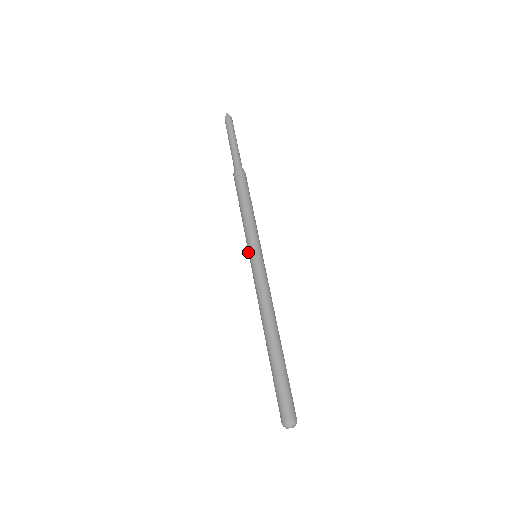
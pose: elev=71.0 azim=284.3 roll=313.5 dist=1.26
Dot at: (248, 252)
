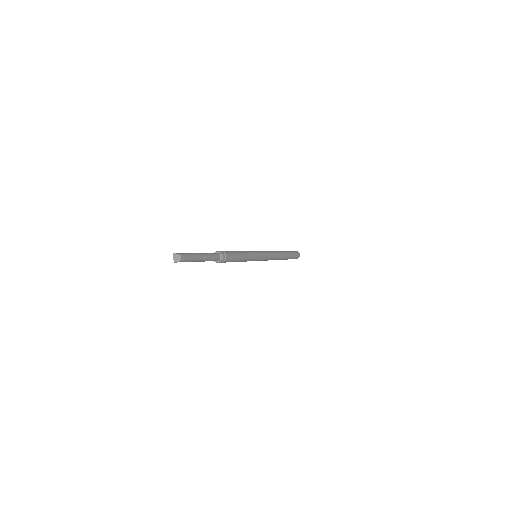
Dot at: occluded
